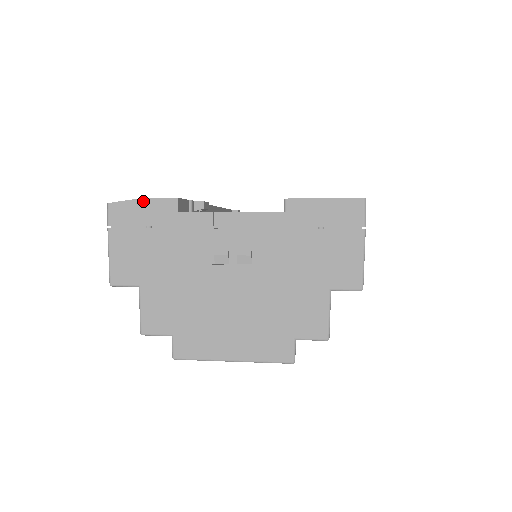
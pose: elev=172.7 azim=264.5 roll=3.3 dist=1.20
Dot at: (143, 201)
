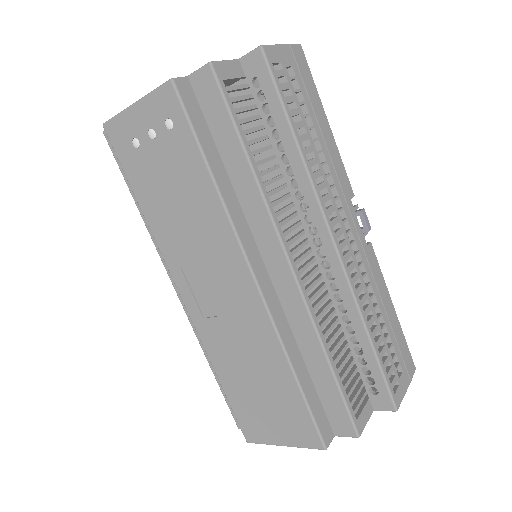
Dot at: occluded
